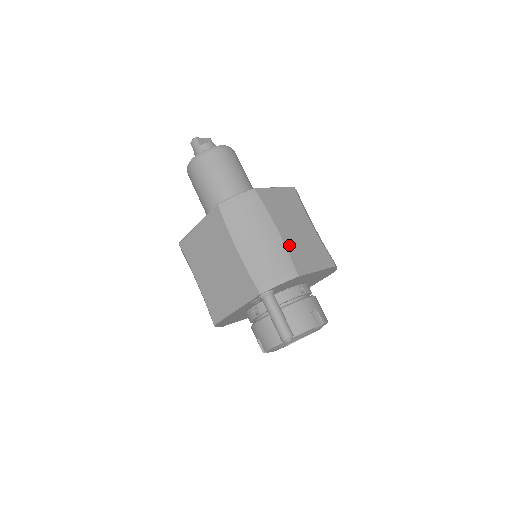
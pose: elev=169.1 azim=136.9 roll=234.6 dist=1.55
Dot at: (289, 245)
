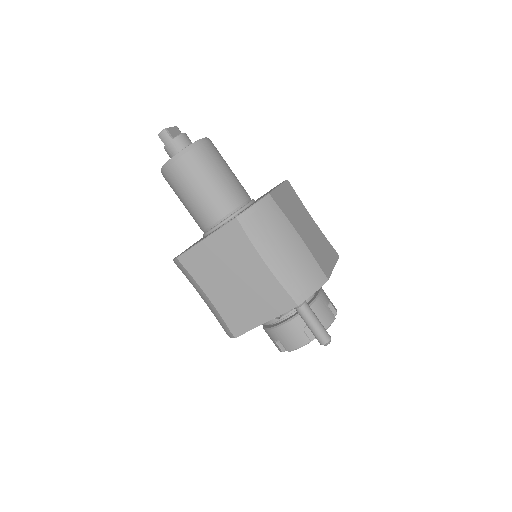
Dot at: (311, 249)
